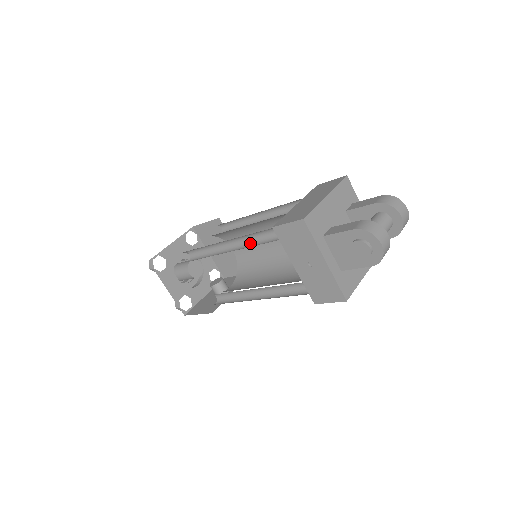
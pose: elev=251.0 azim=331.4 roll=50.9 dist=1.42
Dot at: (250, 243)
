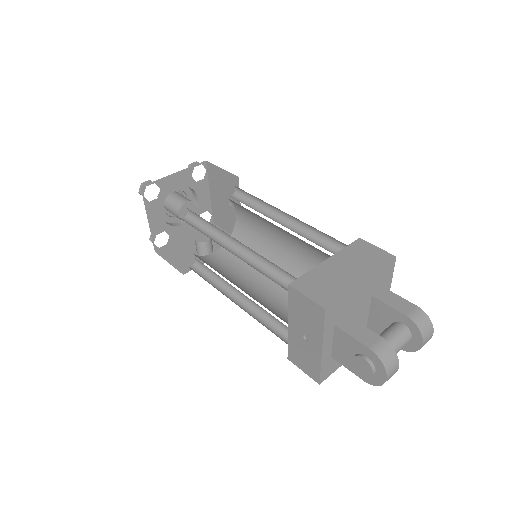
Dot at: (257, 261)
